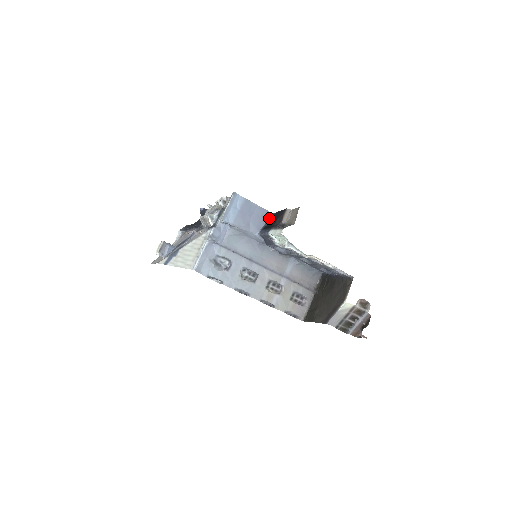
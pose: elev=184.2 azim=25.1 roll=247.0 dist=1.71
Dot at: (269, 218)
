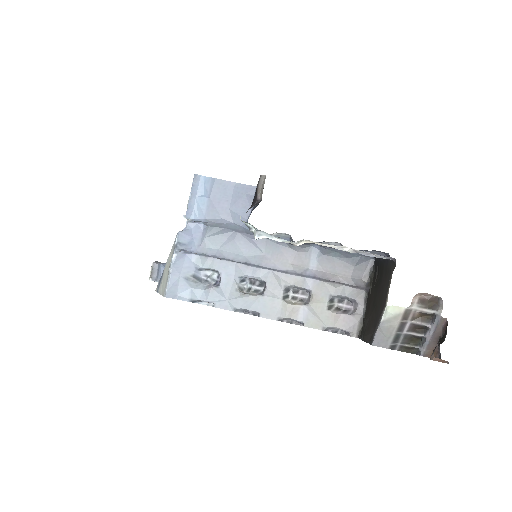
Dot at: occluded
